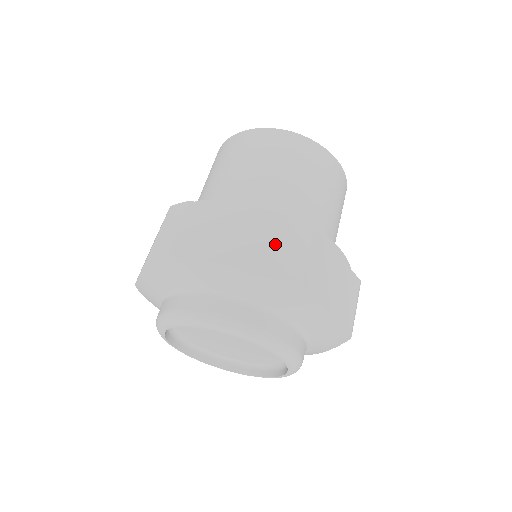
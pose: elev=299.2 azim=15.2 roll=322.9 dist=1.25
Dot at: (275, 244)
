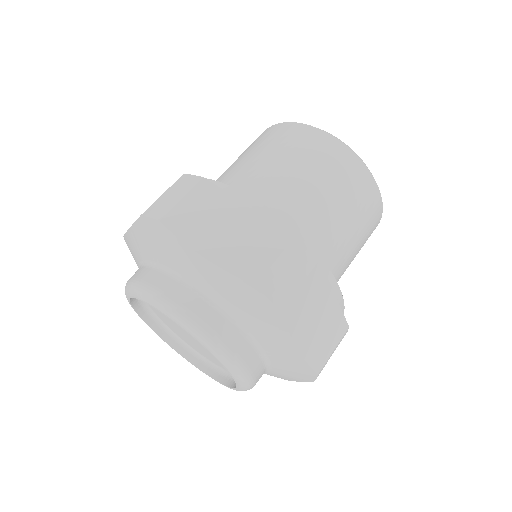
Dot at: (269, 260)
